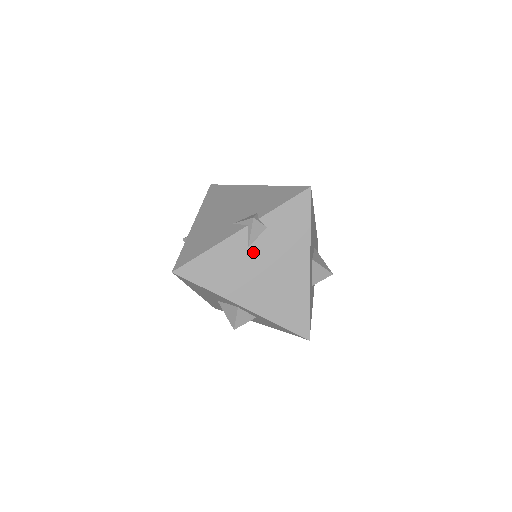
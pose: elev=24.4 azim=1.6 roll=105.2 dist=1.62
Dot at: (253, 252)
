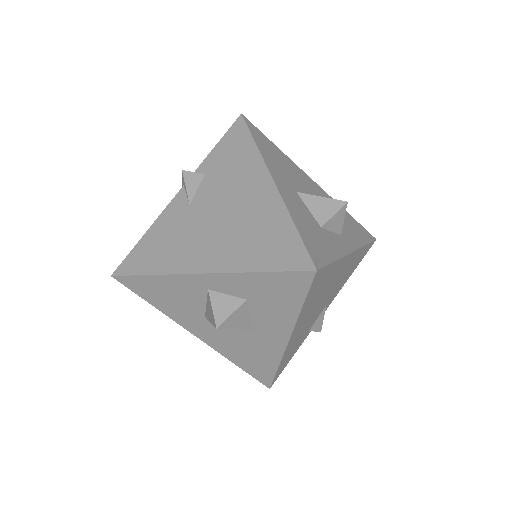
Dot at: (196, 206)
